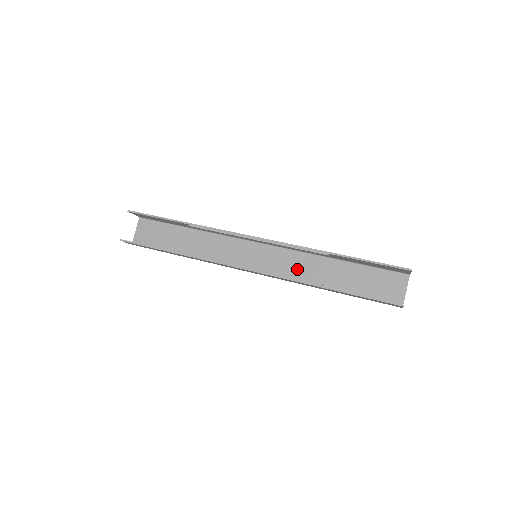
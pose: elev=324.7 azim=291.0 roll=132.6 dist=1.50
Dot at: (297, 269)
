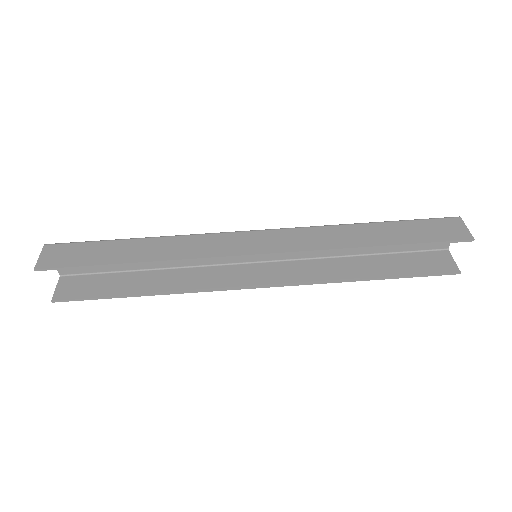
Dot at: occluded
